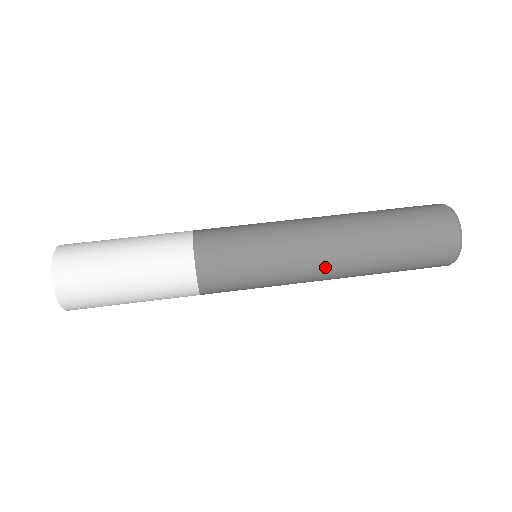
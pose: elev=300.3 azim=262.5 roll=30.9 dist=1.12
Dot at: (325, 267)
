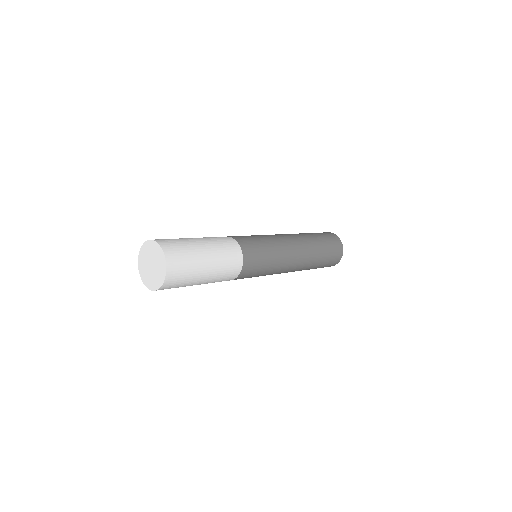
Dot at: (296, 262)
